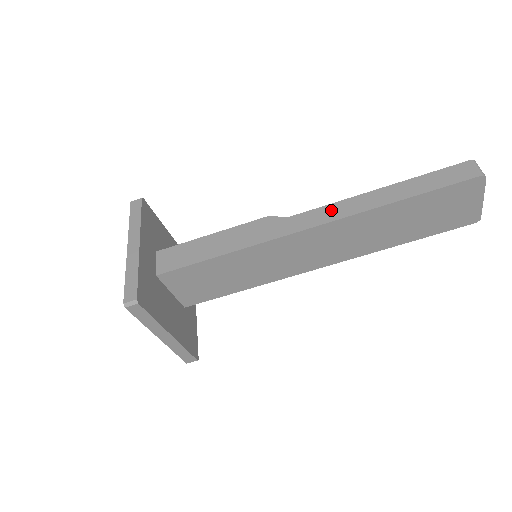
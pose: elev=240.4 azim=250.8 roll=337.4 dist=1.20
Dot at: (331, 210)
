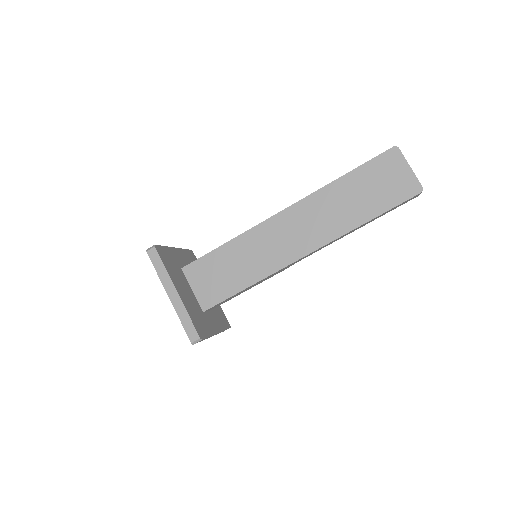
Dot at: occluded
